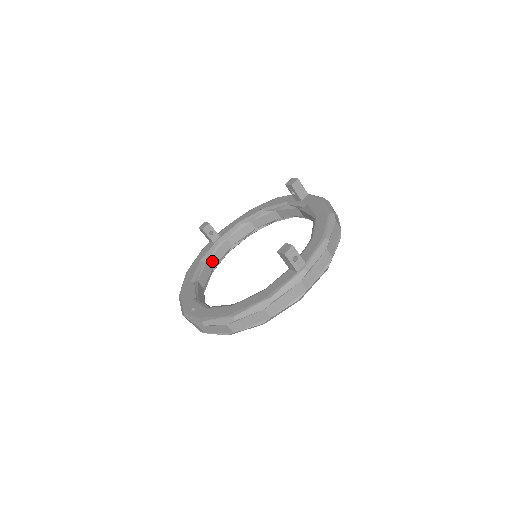
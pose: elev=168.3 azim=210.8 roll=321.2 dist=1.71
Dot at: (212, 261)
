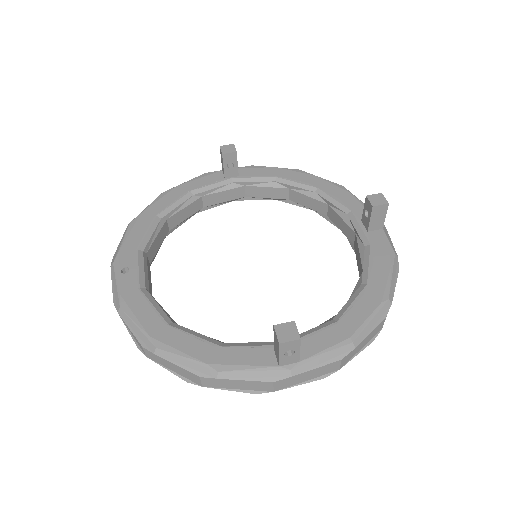
Dot at: (206, 200)
